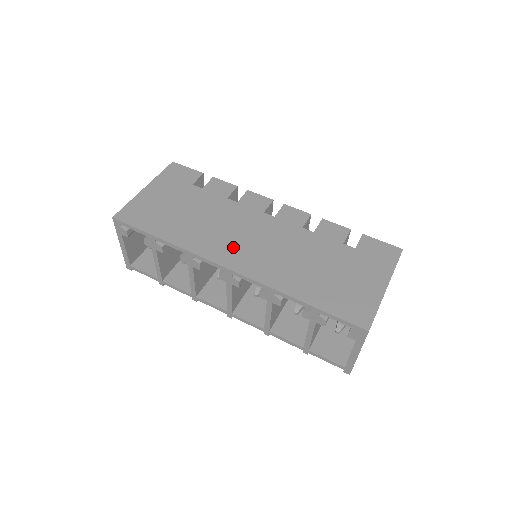
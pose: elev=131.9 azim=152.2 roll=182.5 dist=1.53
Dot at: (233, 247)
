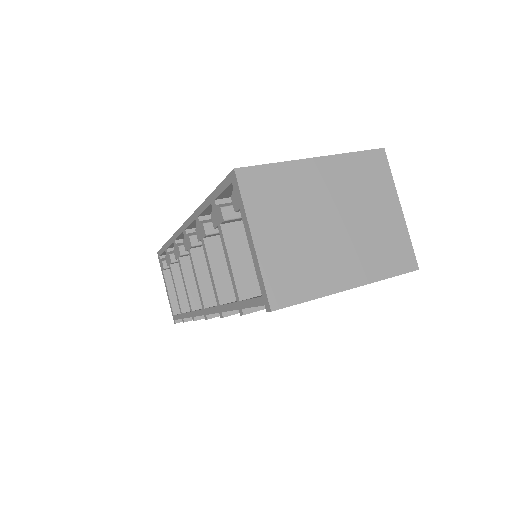
Dot at: occluded
